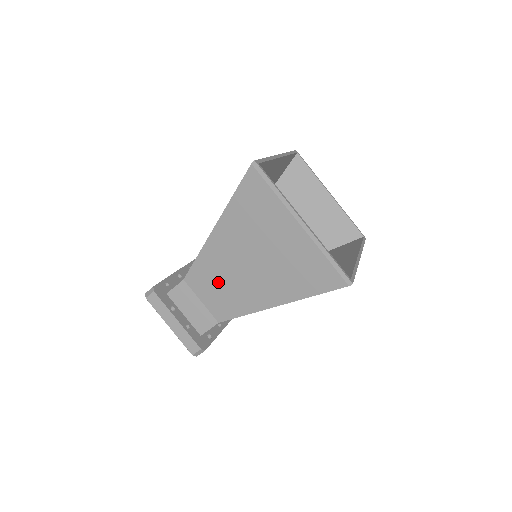
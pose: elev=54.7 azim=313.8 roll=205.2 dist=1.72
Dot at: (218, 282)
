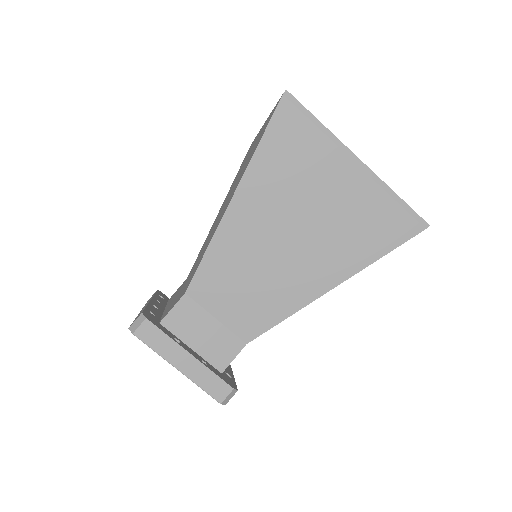
Dot at: (243, 279)
